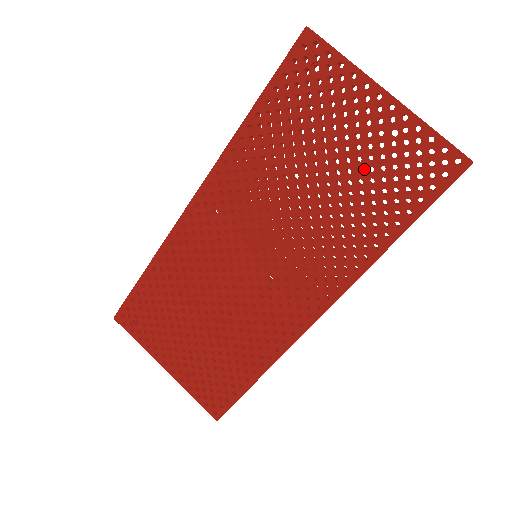
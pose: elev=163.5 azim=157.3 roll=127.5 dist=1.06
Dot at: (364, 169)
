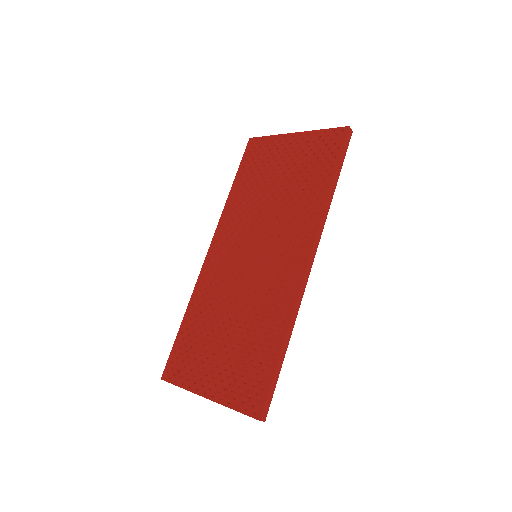
Dot at: (299, 166)
